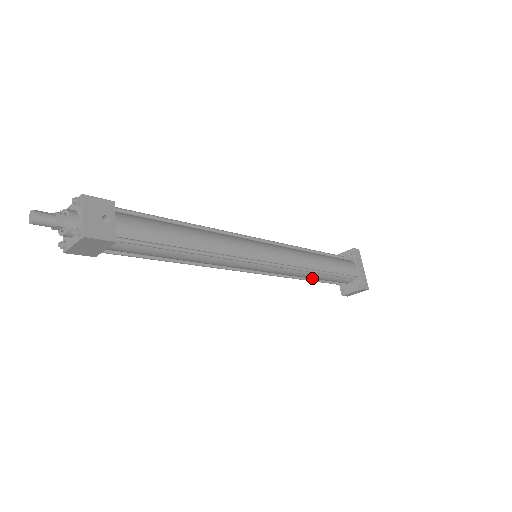
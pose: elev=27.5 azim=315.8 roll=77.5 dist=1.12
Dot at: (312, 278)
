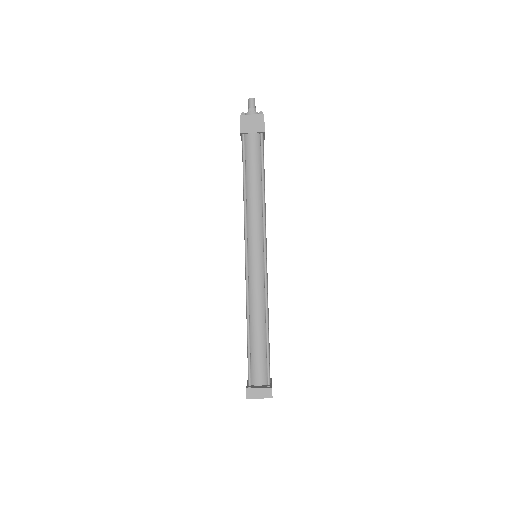
Dot at: (255, 327)
